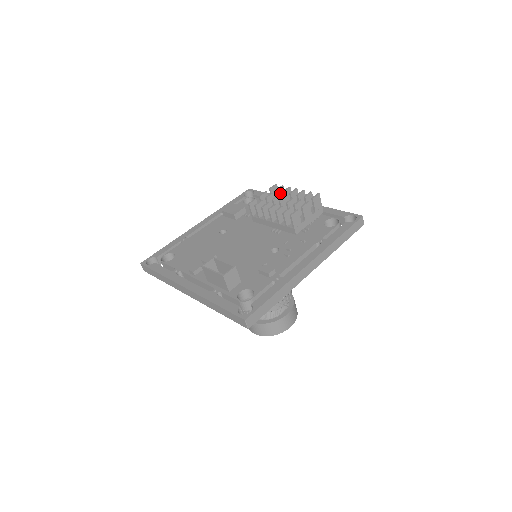
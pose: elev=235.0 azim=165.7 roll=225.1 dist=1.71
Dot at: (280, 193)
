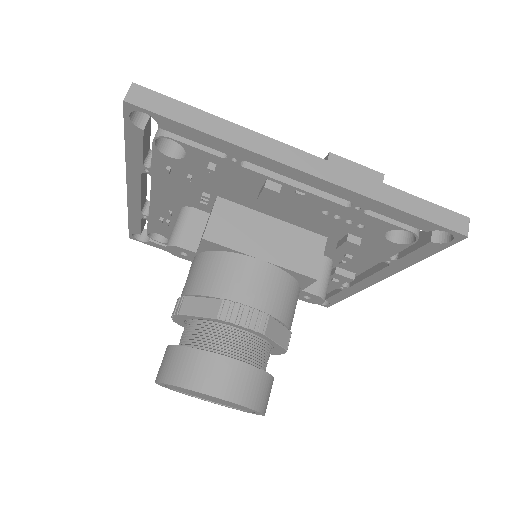
Dot at: occluded
